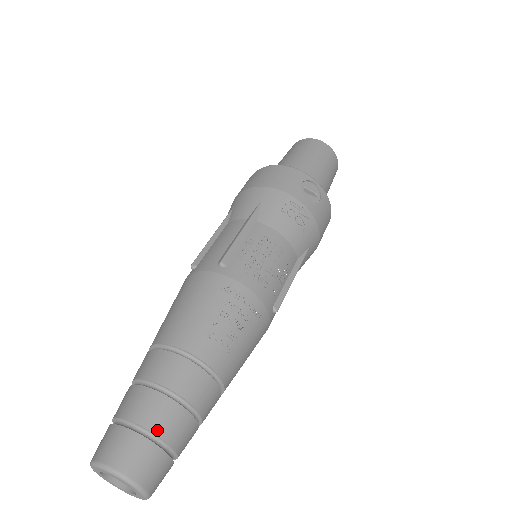
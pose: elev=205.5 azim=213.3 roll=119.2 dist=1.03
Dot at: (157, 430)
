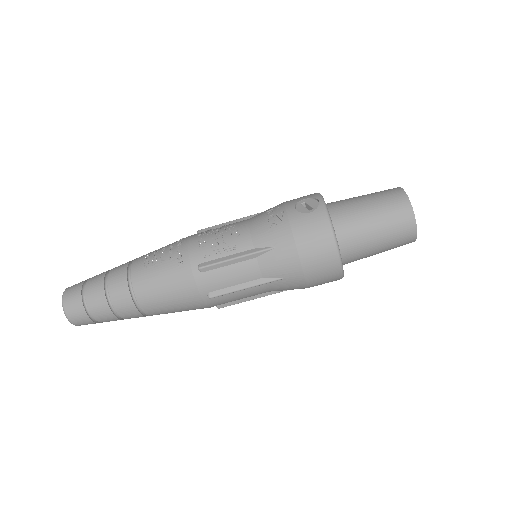
Dot at: (89, 281)
